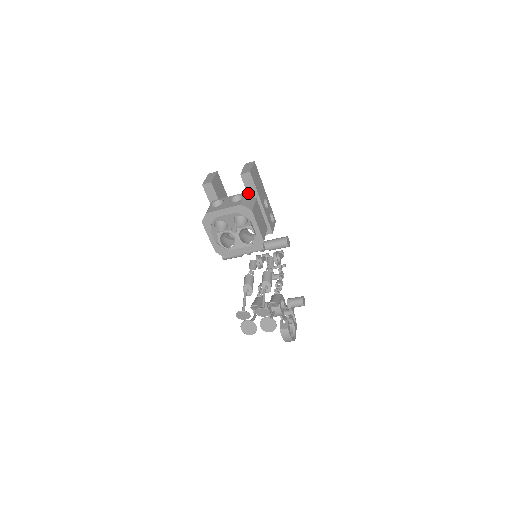
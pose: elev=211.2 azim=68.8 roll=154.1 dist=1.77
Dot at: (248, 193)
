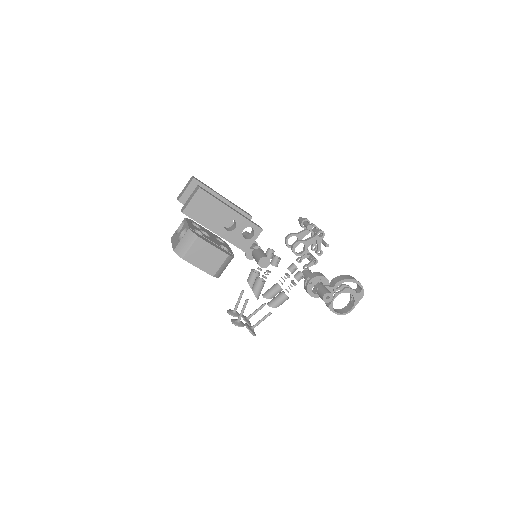
Dot at: occluded
